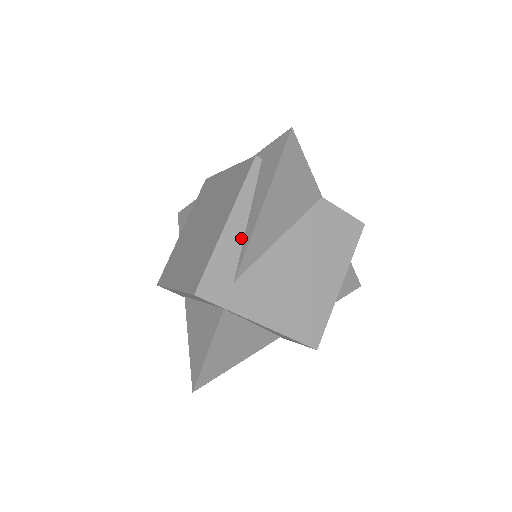
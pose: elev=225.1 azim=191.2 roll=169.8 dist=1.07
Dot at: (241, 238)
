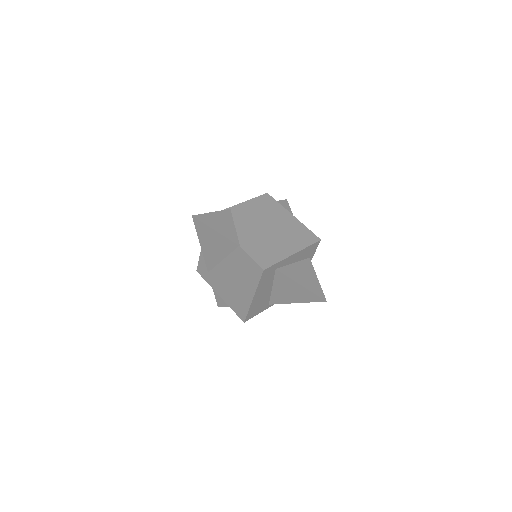
Dot at: occluded
